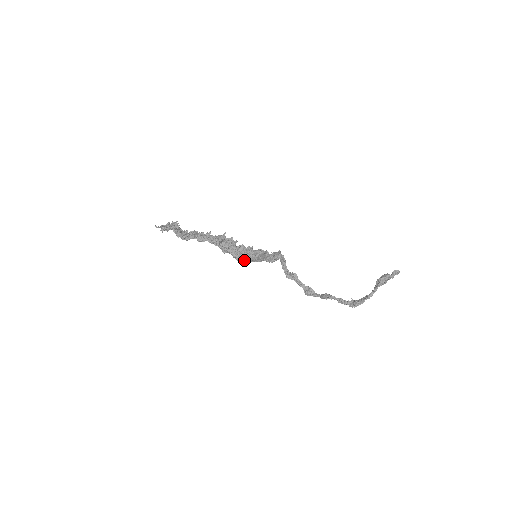
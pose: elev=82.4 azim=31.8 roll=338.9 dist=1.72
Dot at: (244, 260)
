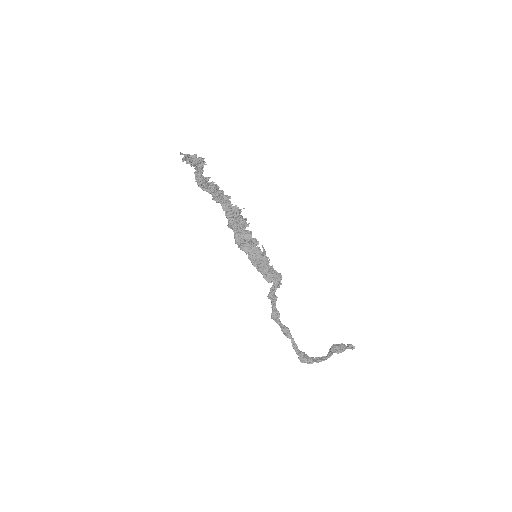
Dot at: (242, 250)
